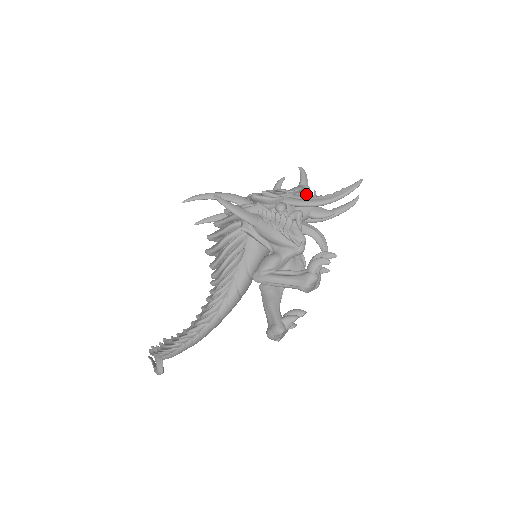
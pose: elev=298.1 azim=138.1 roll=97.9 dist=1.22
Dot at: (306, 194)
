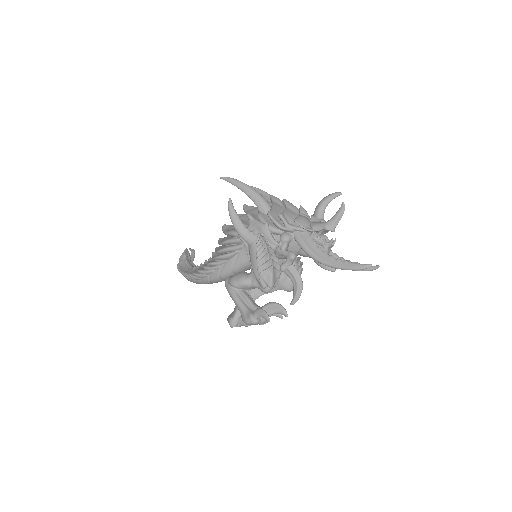
Dot at: (321, 238)
